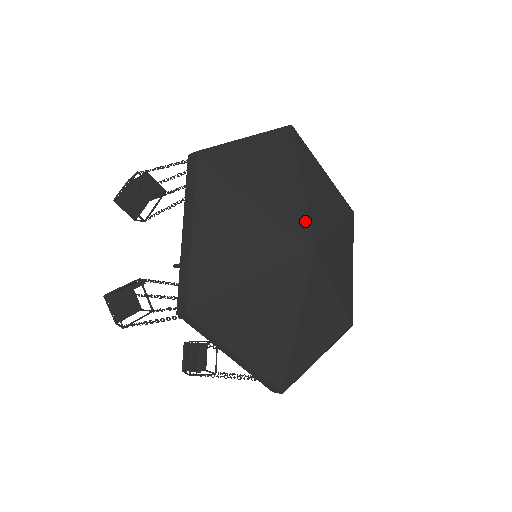
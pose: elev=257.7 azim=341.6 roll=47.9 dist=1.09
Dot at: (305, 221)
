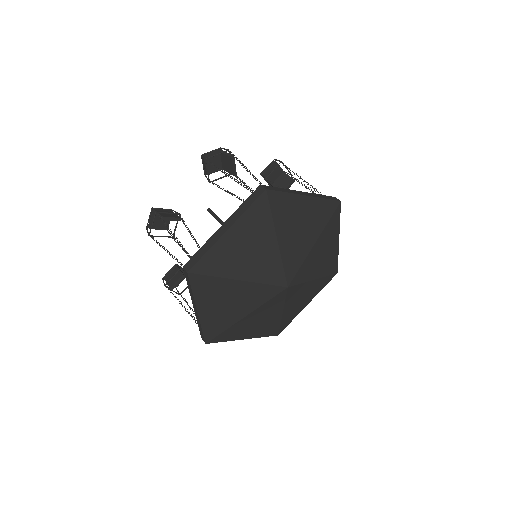
Dot at: (279, 271)
